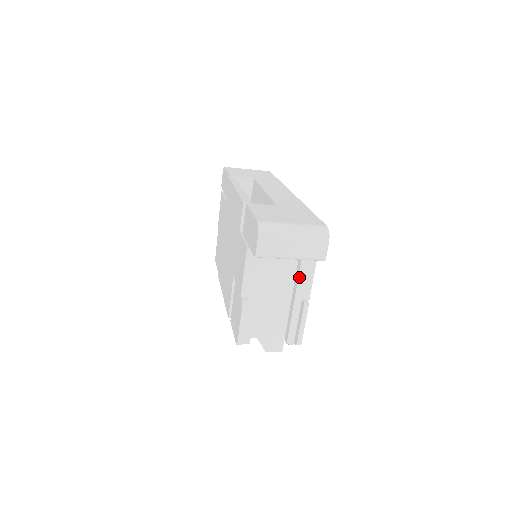
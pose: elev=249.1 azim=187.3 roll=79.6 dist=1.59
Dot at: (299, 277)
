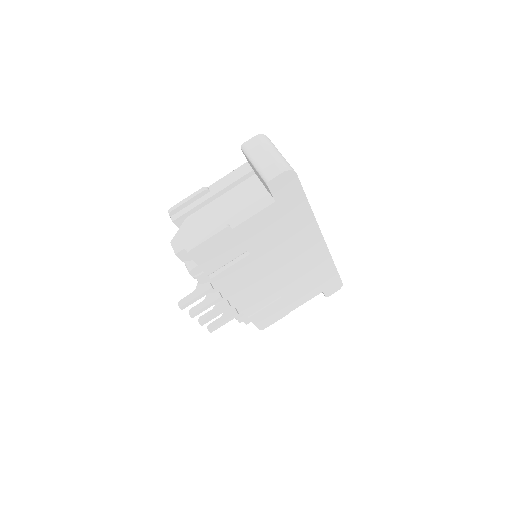
Dot at: (247, 207)
